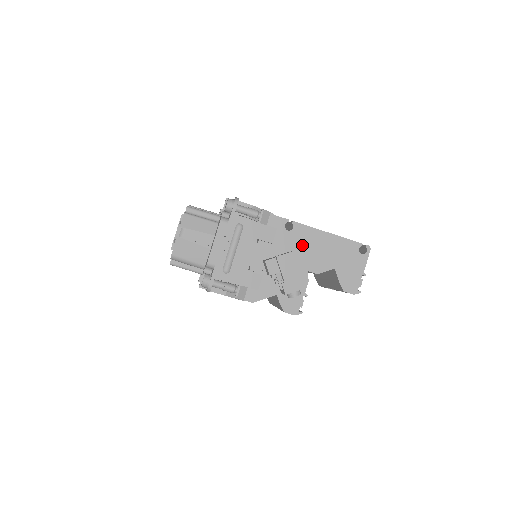
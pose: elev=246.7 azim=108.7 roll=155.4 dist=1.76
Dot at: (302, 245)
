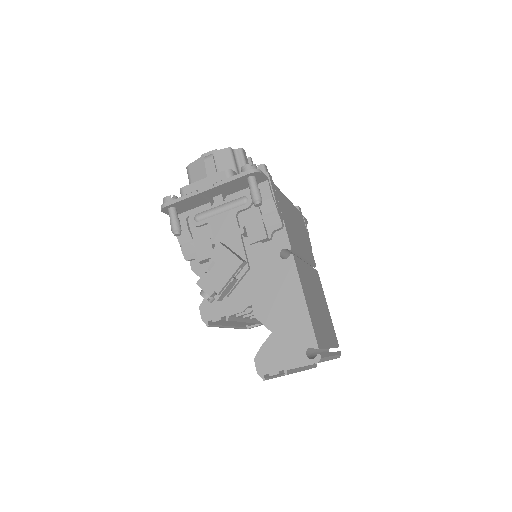
Dot at: (274, 280)
